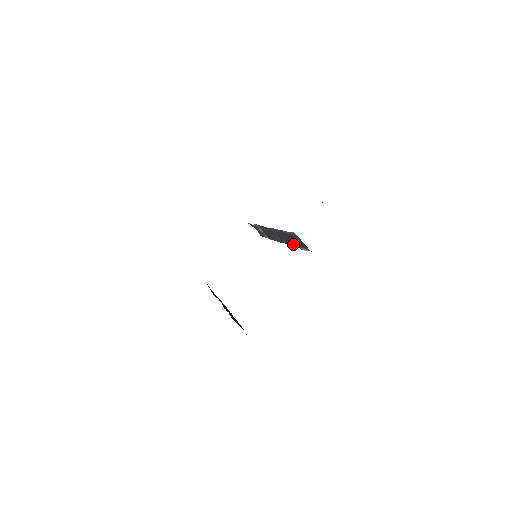
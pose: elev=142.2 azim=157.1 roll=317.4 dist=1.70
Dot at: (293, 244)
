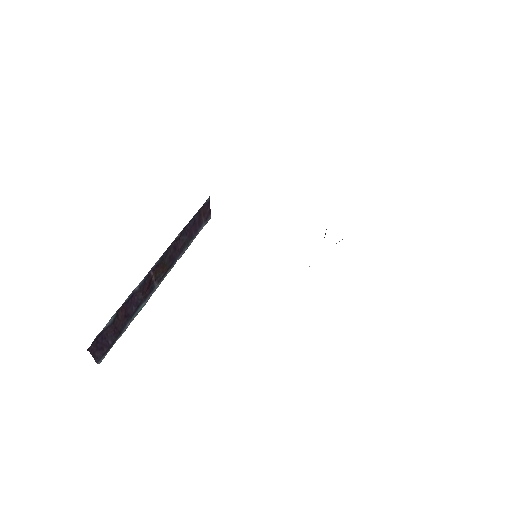
Dot at: occluded
